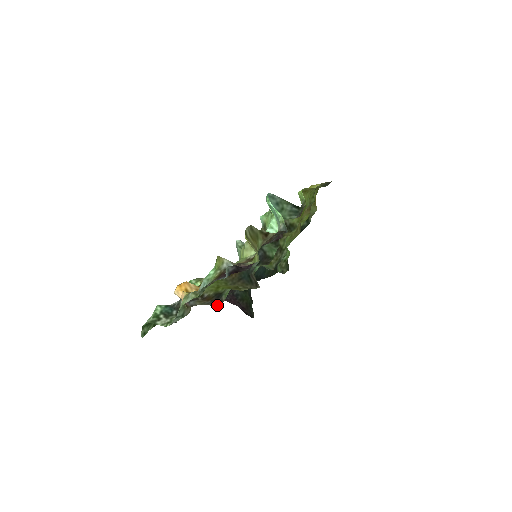
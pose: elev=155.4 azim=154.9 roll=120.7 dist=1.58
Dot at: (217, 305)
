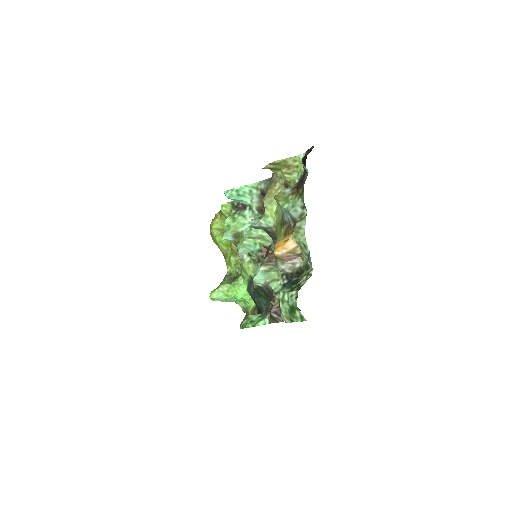
Dot at: occluded
